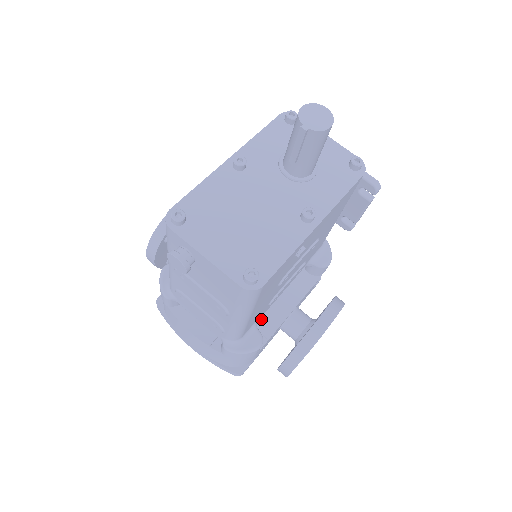
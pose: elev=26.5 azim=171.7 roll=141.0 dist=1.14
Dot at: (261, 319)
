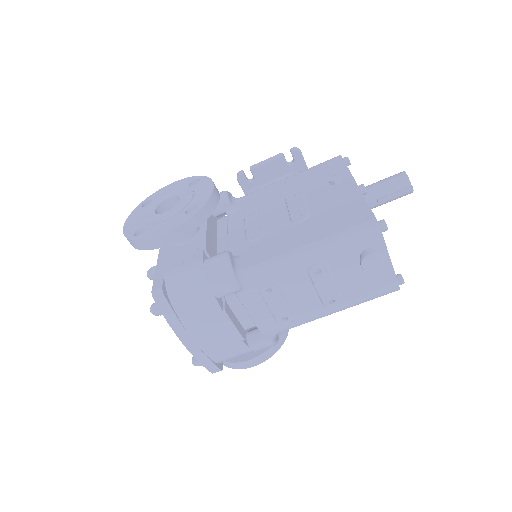
Dot at: occluded
